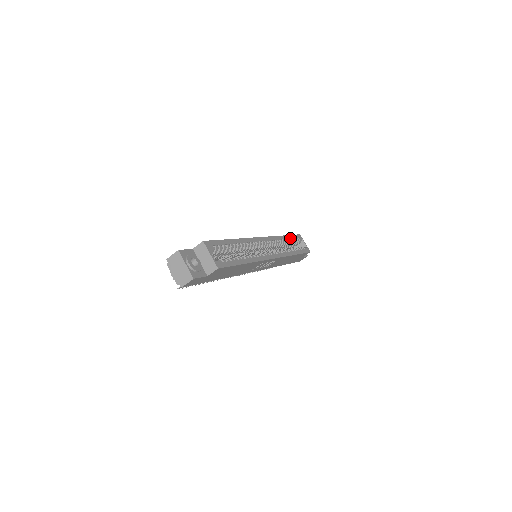
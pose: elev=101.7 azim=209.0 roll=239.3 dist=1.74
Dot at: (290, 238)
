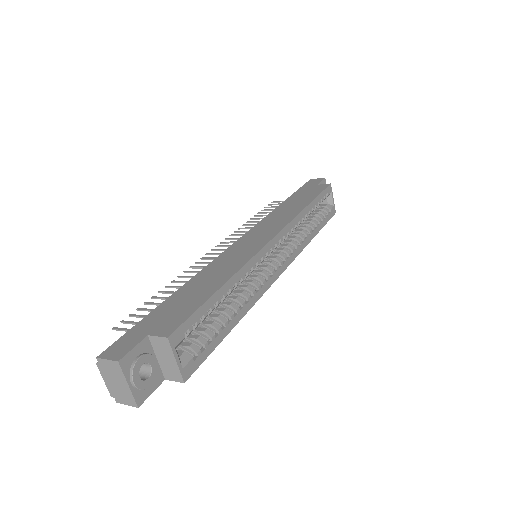
Dot at: (315, 204)
